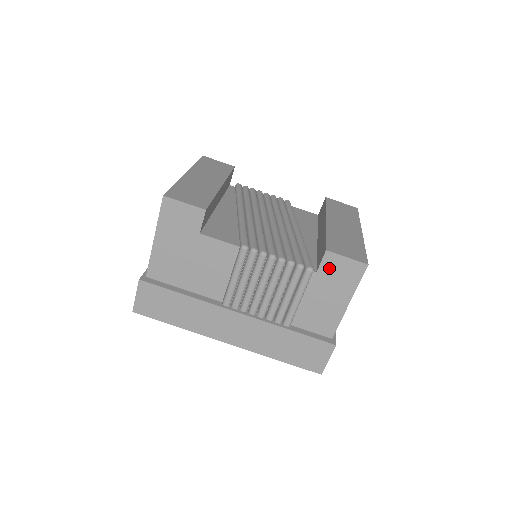
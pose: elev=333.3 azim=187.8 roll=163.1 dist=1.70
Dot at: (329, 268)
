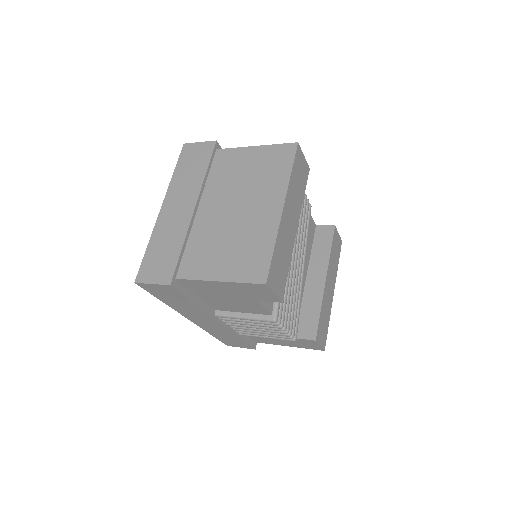
Dot at: (304, 341)
